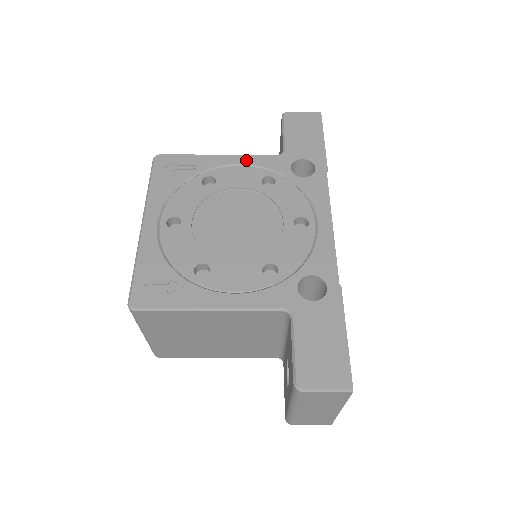
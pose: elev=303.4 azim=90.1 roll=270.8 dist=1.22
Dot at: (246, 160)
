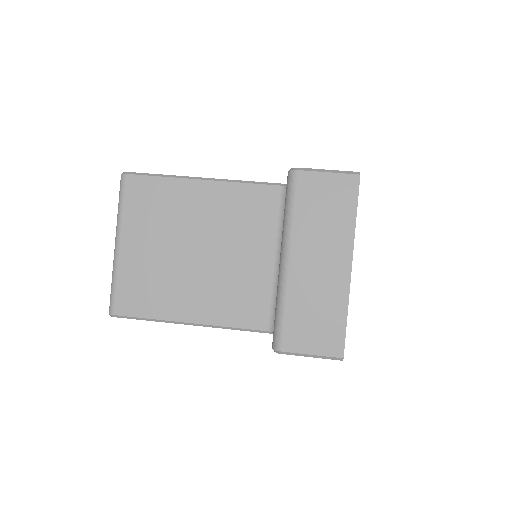
Dot at: occluded
